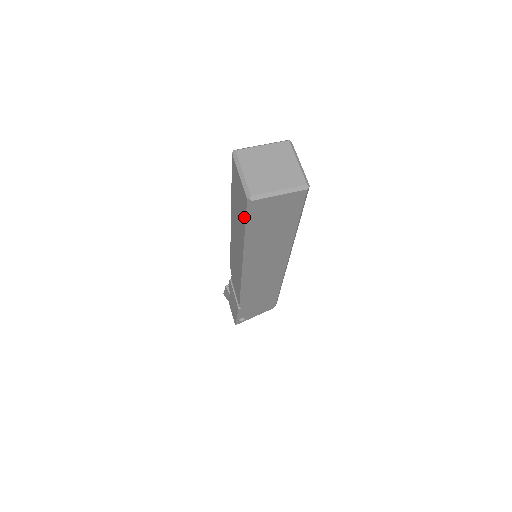
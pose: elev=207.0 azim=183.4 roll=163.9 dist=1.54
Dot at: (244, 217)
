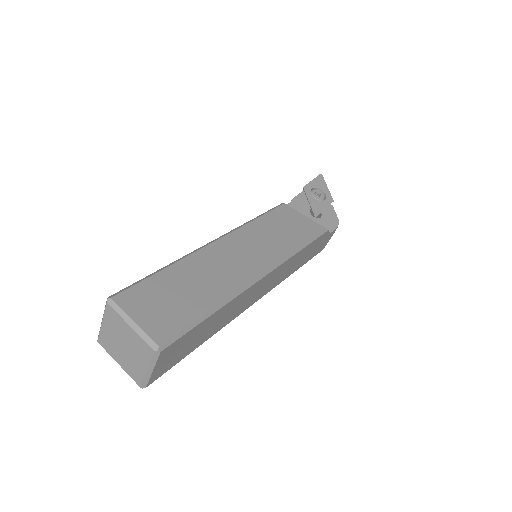
Dot at: occluded
